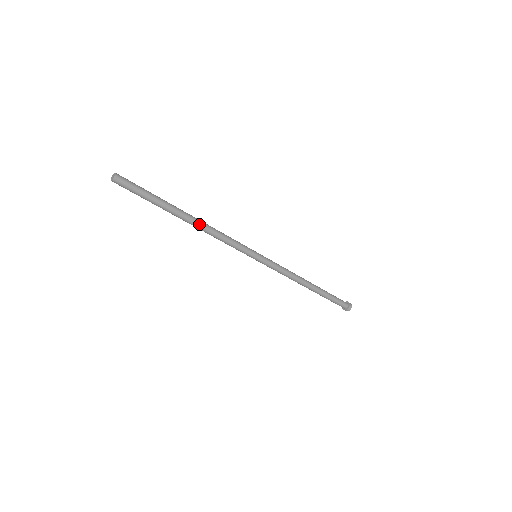
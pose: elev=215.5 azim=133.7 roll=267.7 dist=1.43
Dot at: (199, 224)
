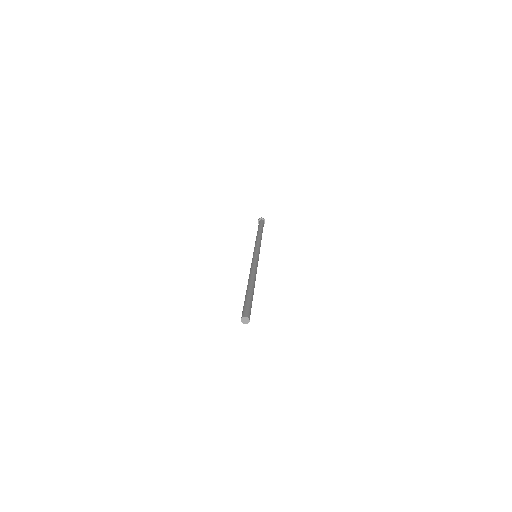
Dot at: occluded
